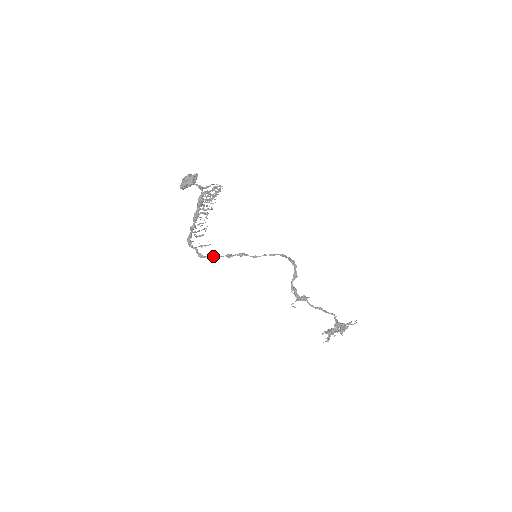
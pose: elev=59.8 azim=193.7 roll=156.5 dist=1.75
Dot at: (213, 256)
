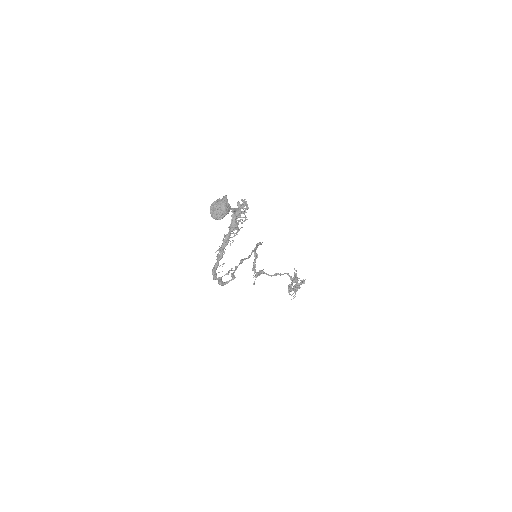
Dot at: (234, 277)
